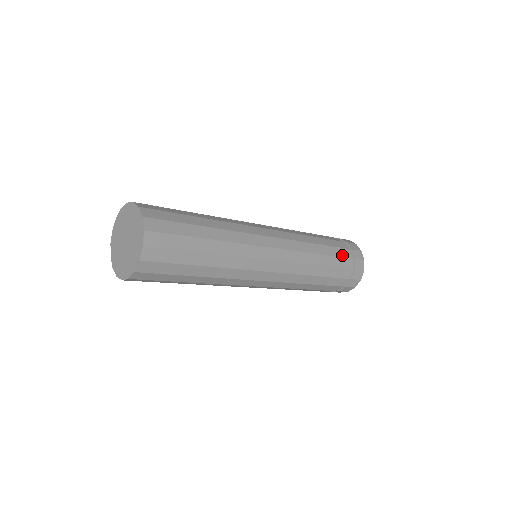
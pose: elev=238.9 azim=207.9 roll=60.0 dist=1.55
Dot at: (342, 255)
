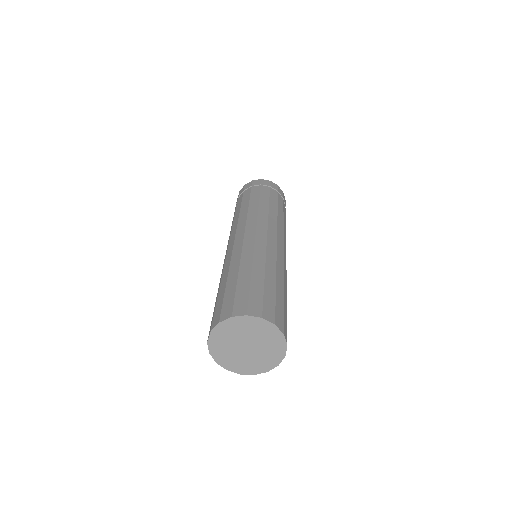
Dot at: (282, 204)
